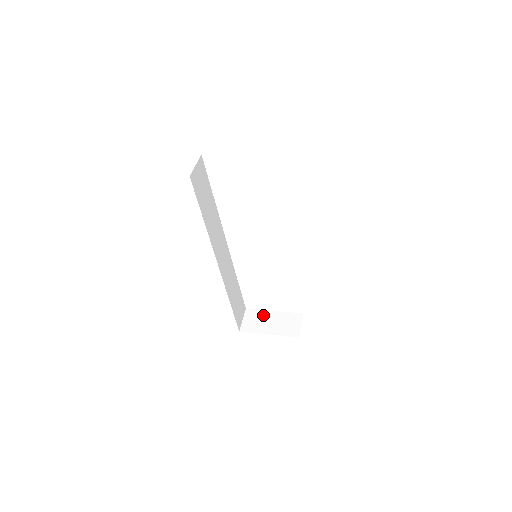
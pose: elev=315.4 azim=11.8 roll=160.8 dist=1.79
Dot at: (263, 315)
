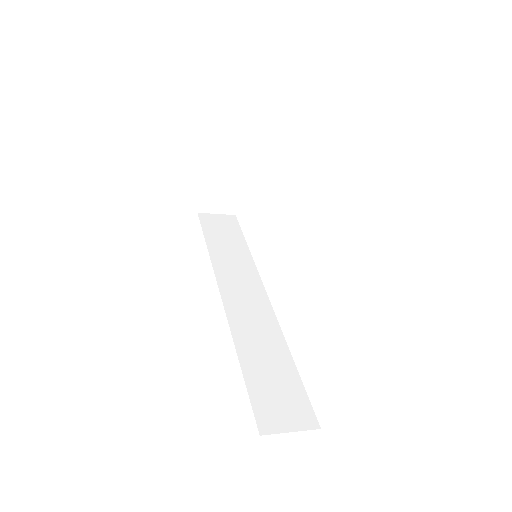
Dot at: occluded
